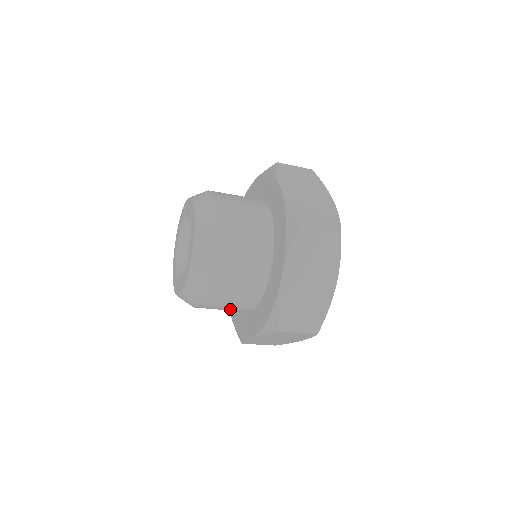
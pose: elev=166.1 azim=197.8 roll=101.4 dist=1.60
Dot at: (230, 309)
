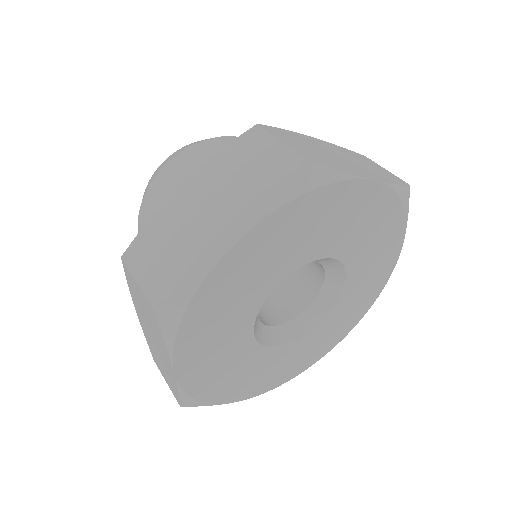
Dot at: occluded
